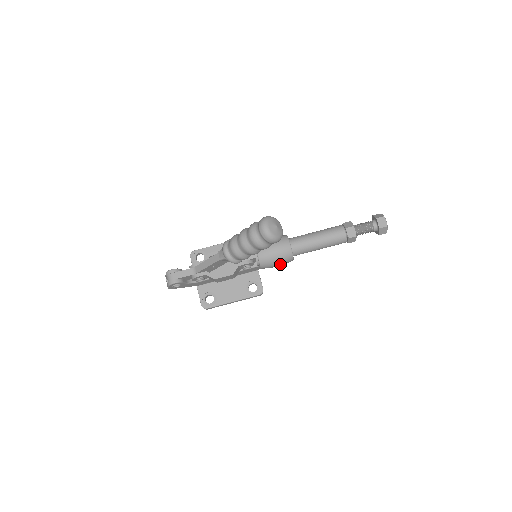
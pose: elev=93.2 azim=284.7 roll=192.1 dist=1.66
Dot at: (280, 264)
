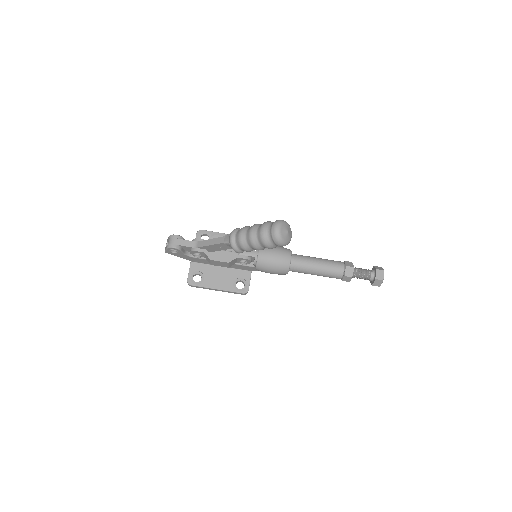
Dot at: (274, 272)
